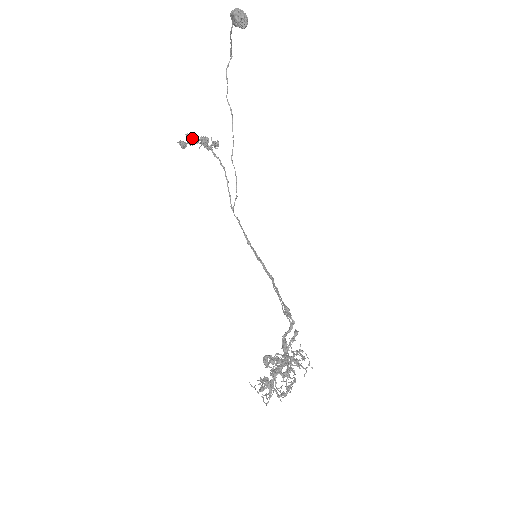
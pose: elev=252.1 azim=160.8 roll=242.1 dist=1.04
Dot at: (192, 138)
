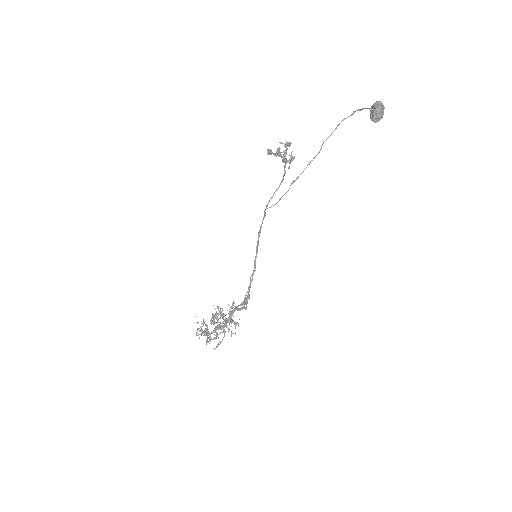
Dot at: (279, 153)
